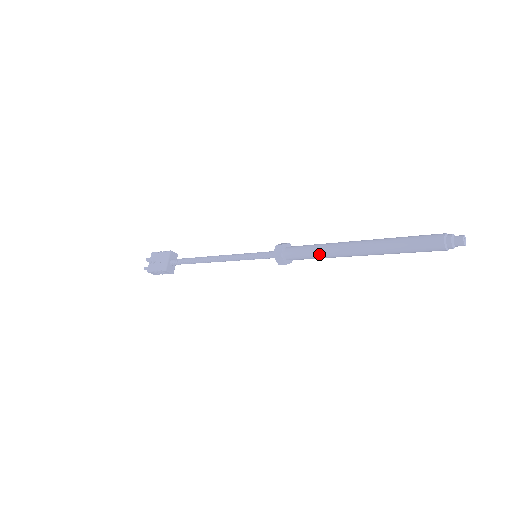
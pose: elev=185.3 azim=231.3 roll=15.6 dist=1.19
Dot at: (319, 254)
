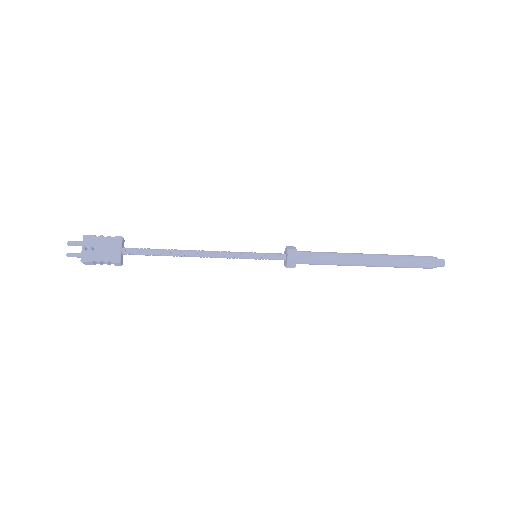
Dot at: (333, 262)
